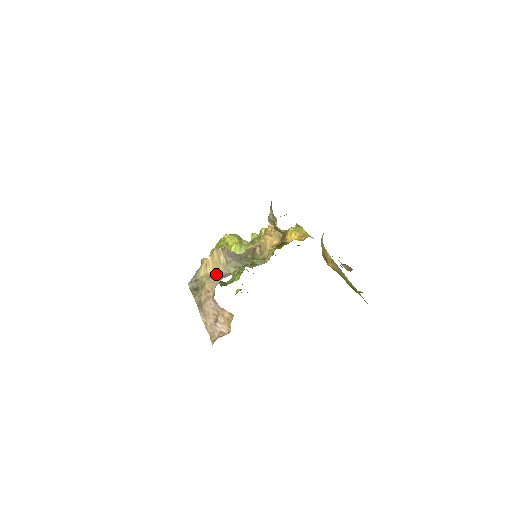
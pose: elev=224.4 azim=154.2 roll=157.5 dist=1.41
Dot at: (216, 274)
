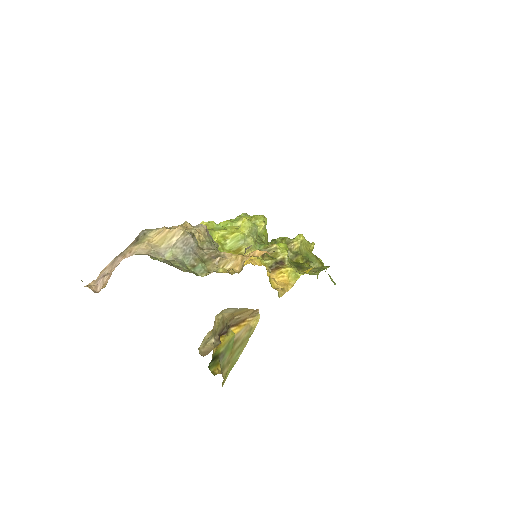
Dot at: (155, 245)
